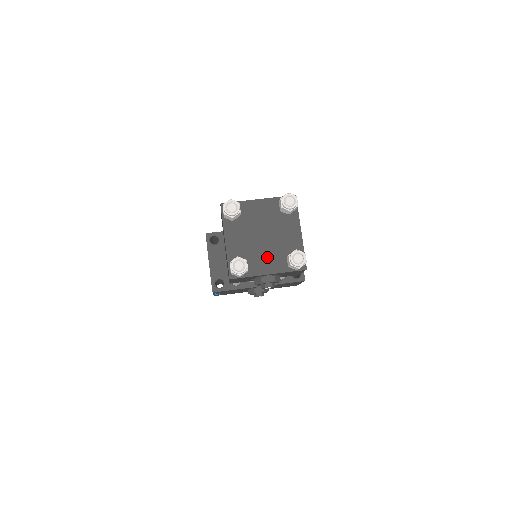
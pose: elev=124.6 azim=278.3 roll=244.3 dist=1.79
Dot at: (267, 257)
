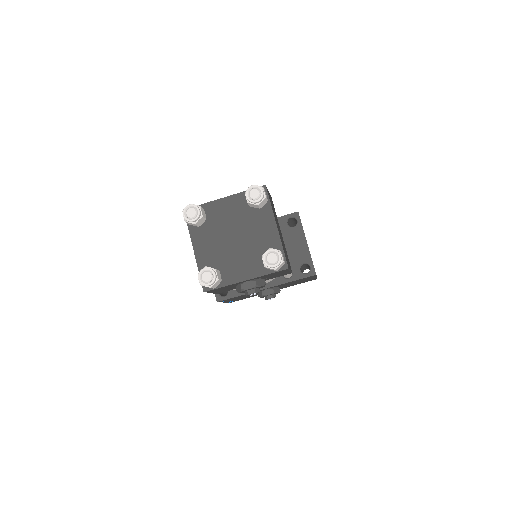
Dot at: (241, 261)
